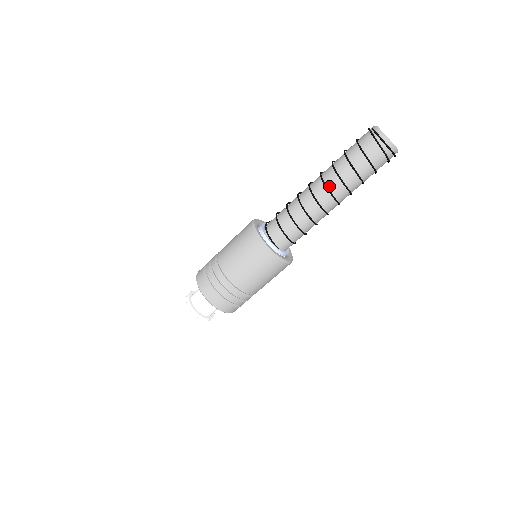
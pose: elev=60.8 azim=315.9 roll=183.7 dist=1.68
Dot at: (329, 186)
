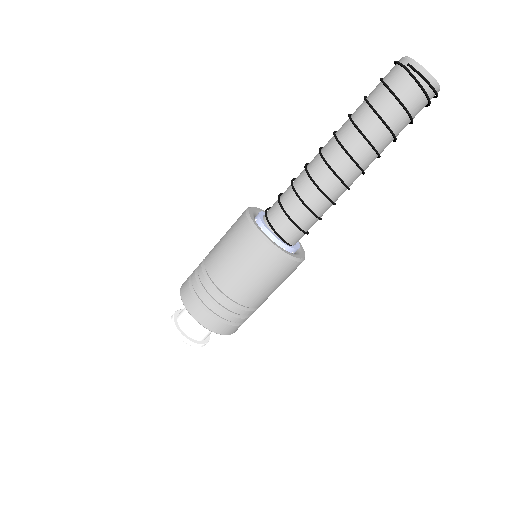
Dot at: (354, 155)
